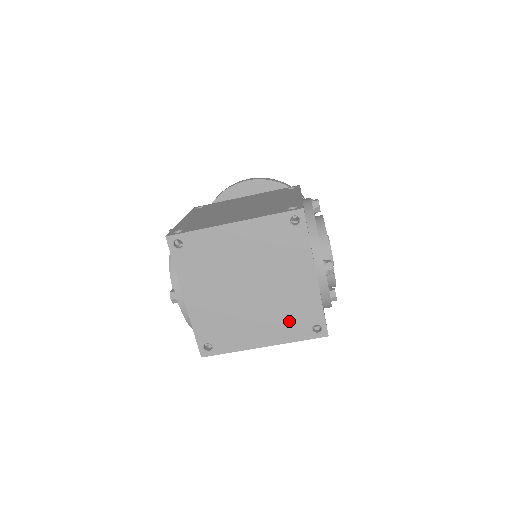
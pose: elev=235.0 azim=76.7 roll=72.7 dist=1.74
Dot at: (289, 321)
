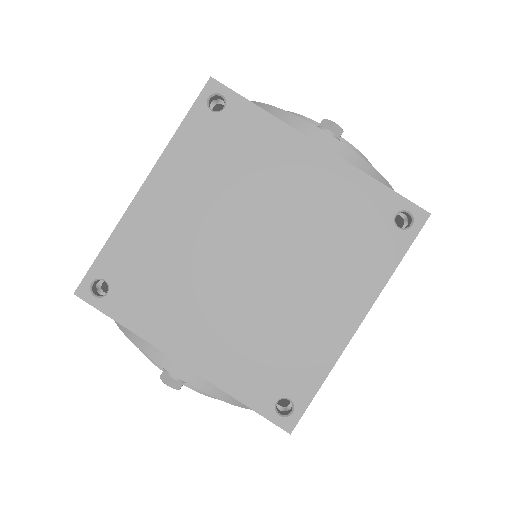
Dot at: (353, 248)
